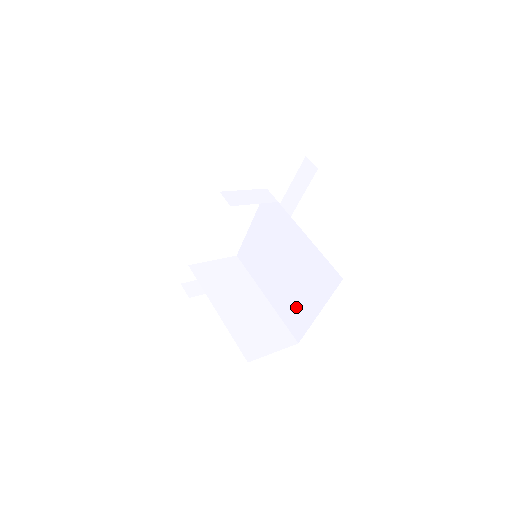
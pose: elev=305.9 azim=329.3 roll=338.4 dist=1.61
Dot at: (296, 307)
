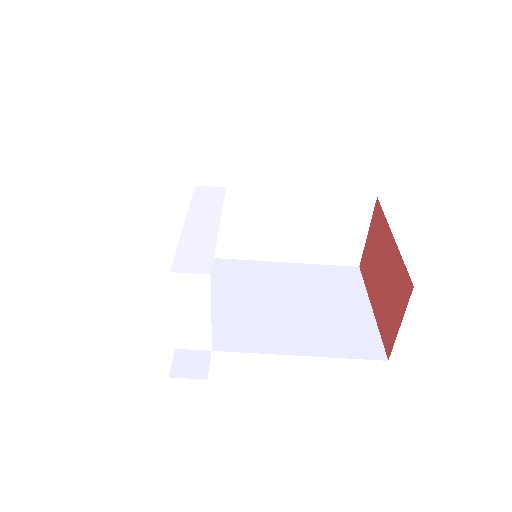
Dot at: occluded
